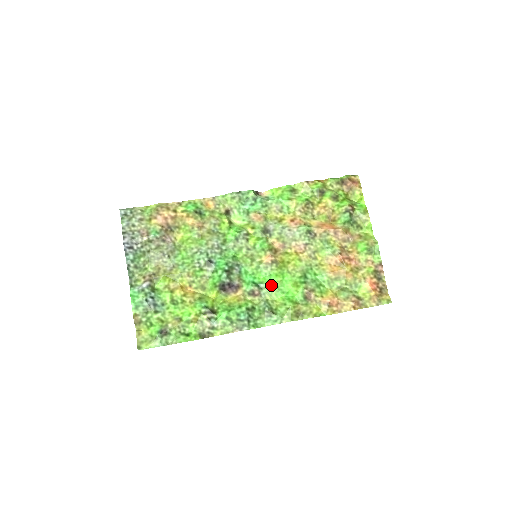
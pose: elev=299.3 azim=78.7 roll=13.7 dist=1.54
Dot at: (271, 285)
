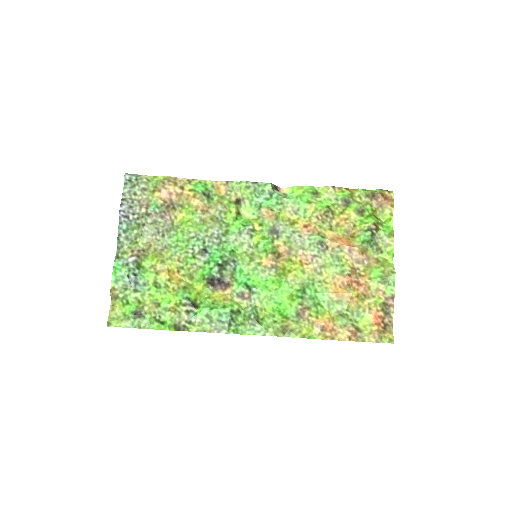
Dot at: (264, 291)
